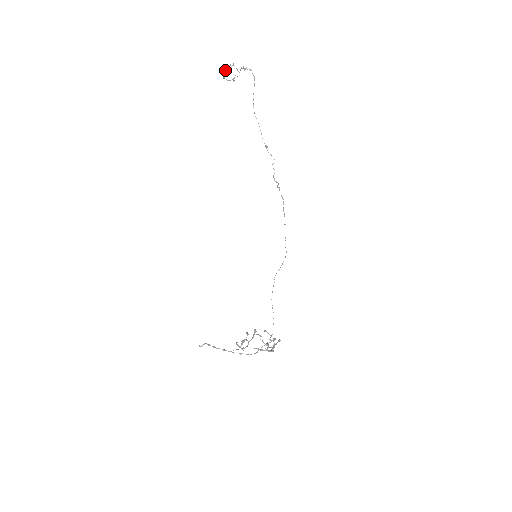
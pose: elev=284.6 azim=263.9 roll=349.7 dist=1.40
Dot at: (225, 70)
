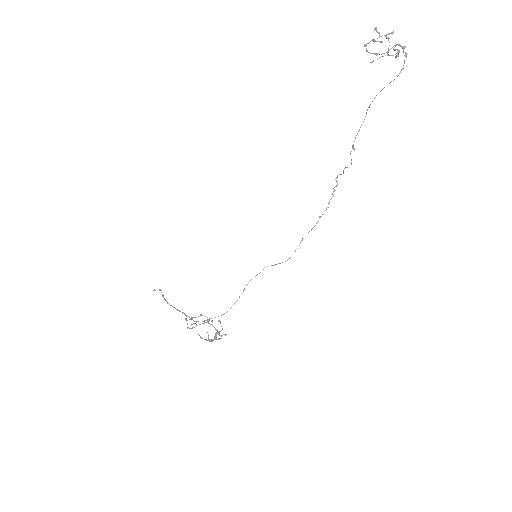
Dot at: (373, 39)
